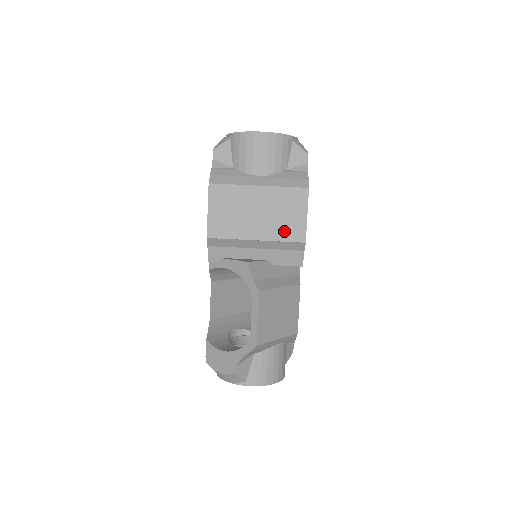
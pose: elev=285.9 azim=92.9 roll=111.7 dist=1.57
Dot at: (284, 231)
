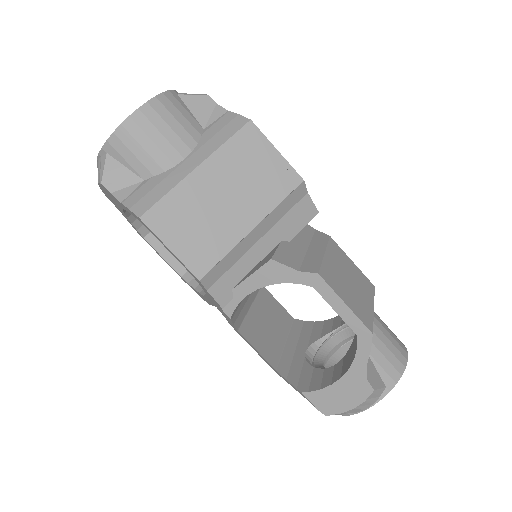
Dot at: (271, 190)
